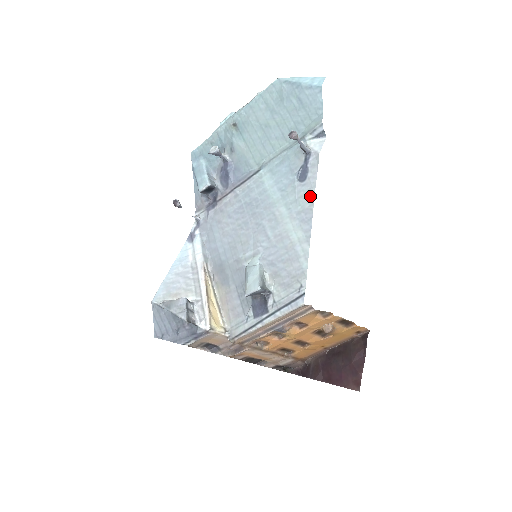
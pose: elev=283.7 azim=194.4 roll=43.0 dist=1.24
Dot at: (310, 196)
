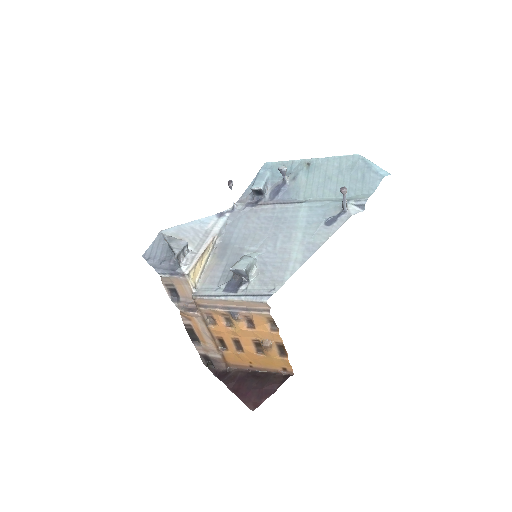
Dot at: (325, 237)
